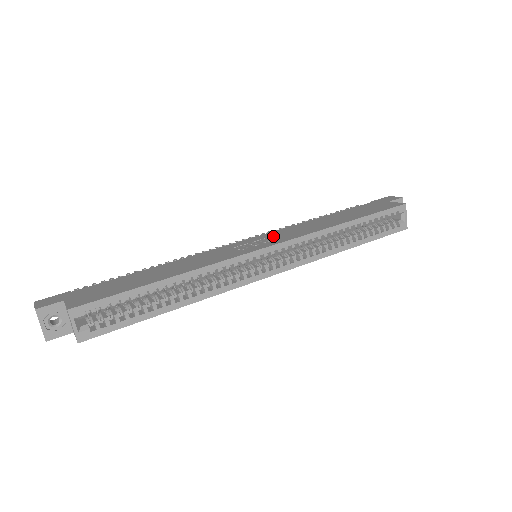
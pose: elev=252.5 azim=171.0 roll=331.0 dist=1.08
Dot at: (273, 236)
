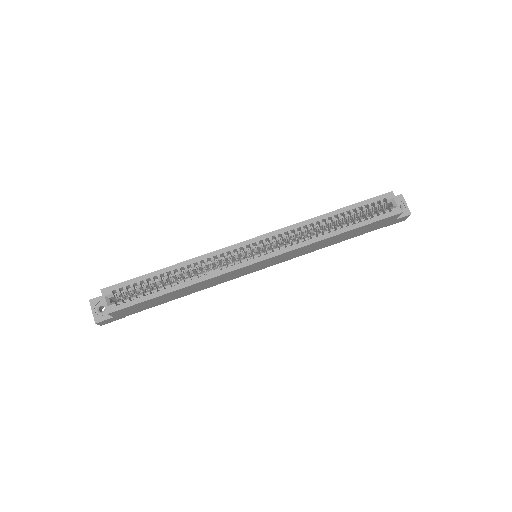
Dot at: occluded
